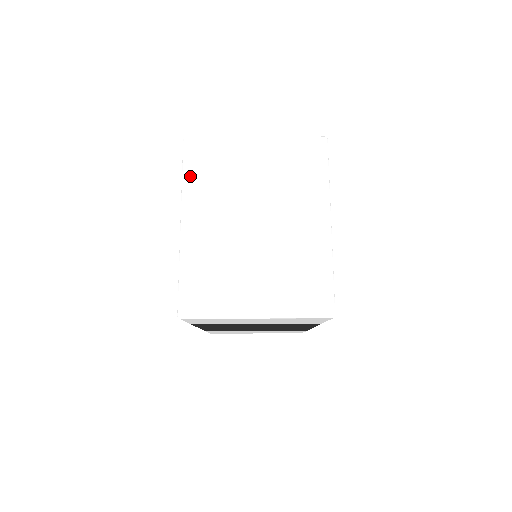
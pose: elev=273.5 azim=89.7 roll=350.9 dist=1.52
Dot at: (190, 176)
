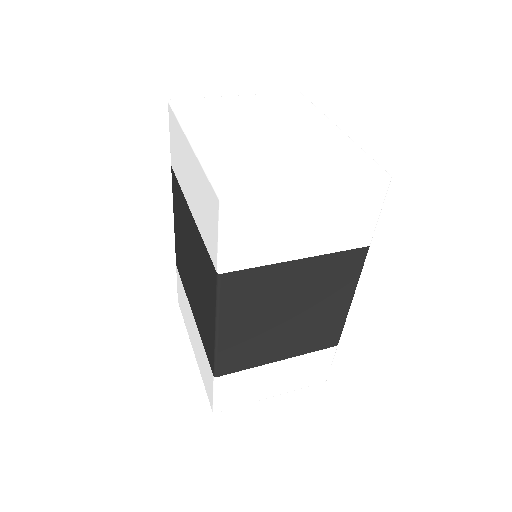
Dot at: (186, 116)
